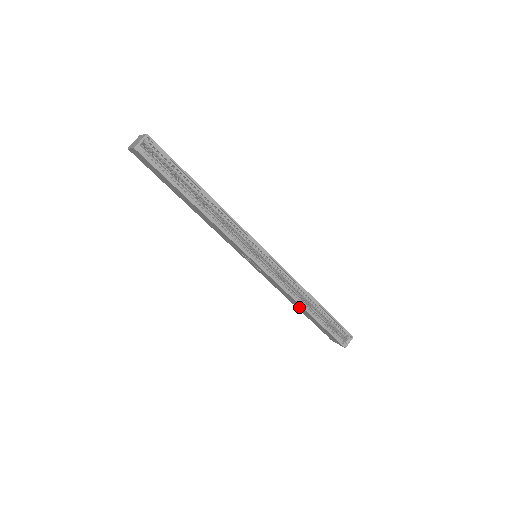
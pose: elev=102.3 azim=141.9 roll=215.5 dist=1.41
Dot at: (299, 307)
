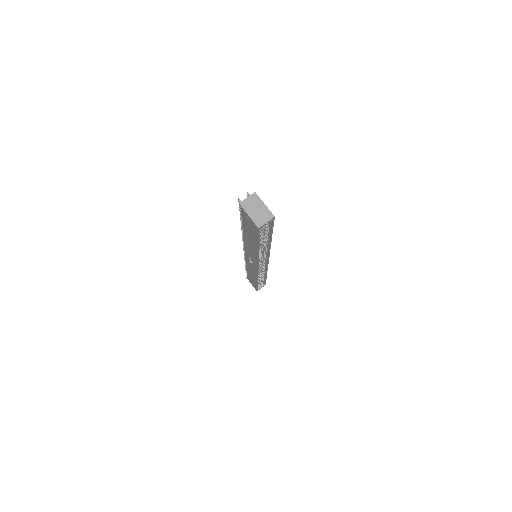
Dot at: (252, 275)
